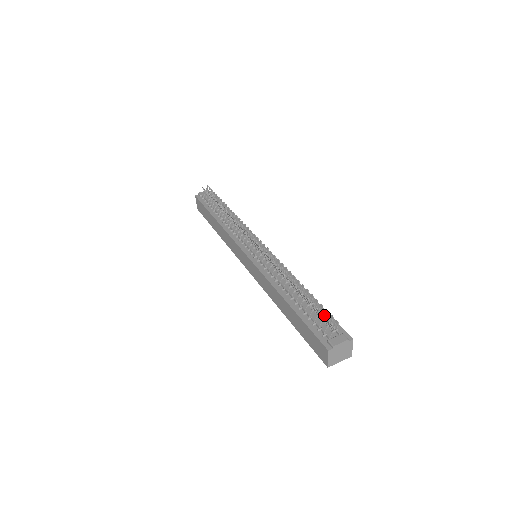
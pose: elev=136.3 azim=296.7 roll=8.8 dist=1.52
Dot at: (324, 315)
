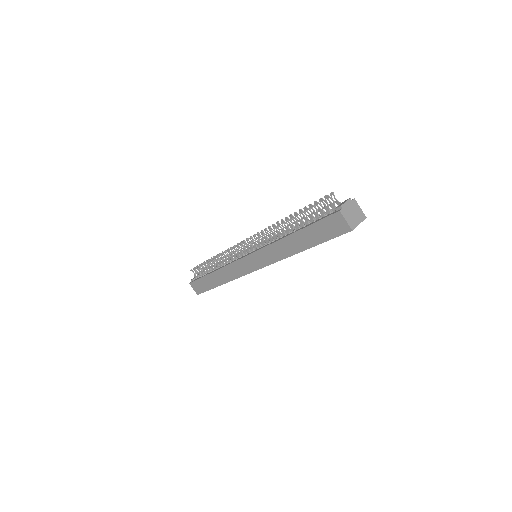
Dot at: occluded
